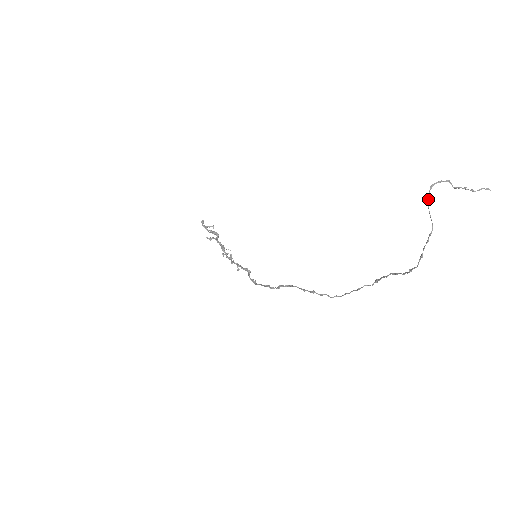
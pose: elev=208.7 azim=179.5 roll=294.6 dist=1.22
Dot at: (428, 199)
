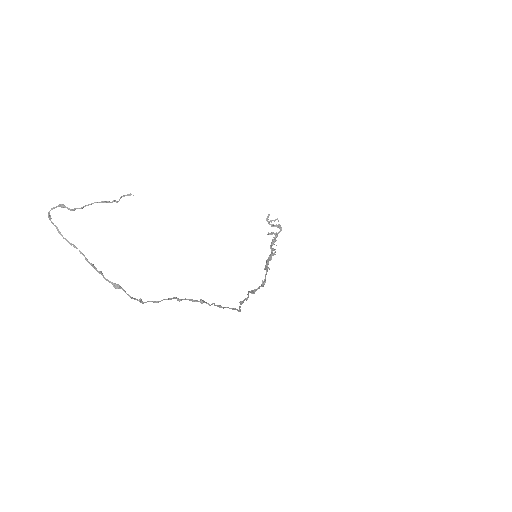
Dot at: (57, 230)
